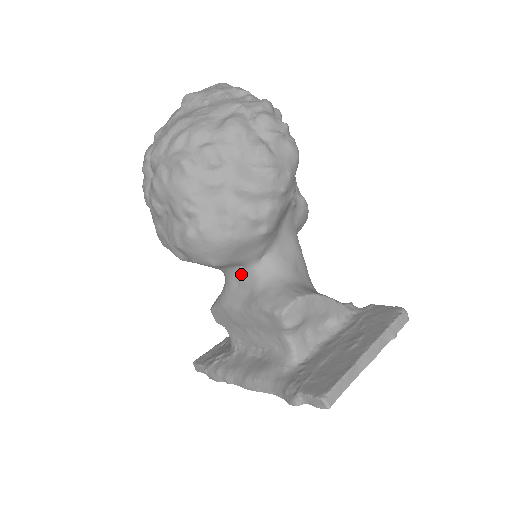
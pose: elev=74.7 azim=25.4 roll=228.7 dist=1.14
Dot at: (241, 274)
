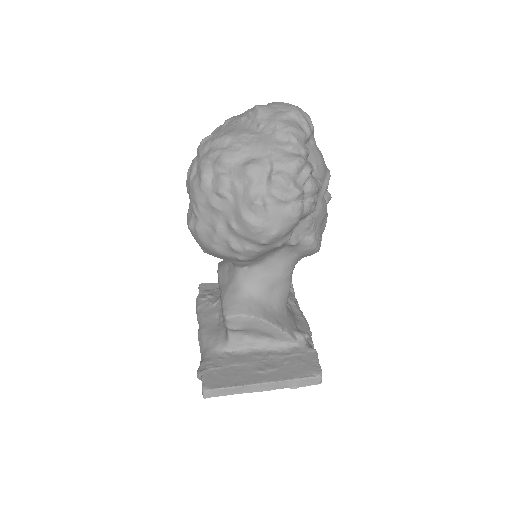
Dot at: (231, 265)
